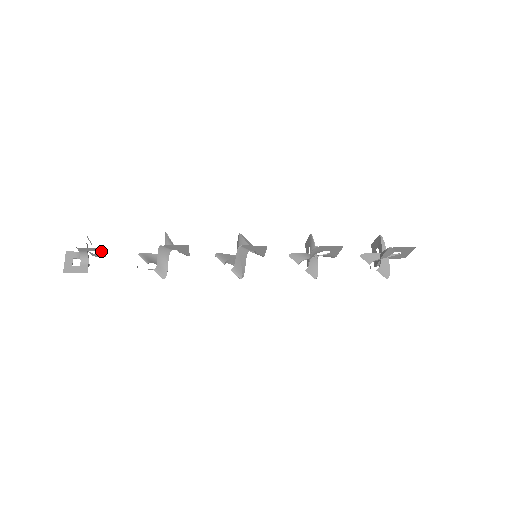
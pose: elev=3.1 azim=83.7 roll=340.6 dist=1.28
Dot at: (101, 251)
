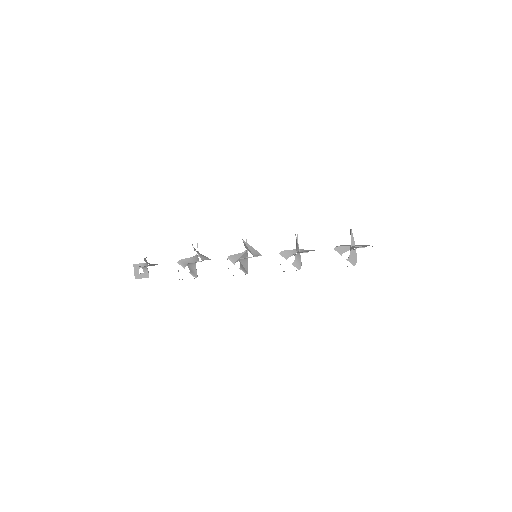
Dot at: (153, 265)
